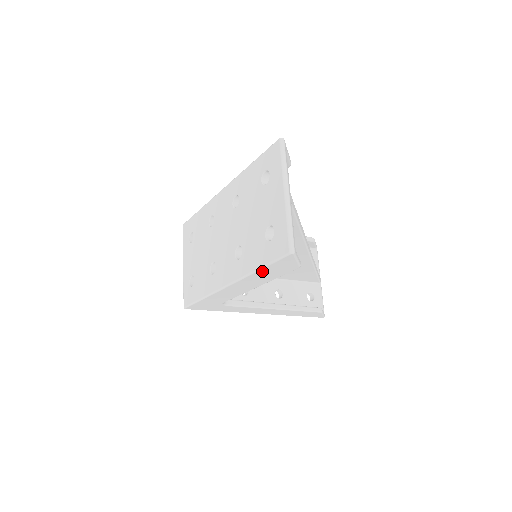
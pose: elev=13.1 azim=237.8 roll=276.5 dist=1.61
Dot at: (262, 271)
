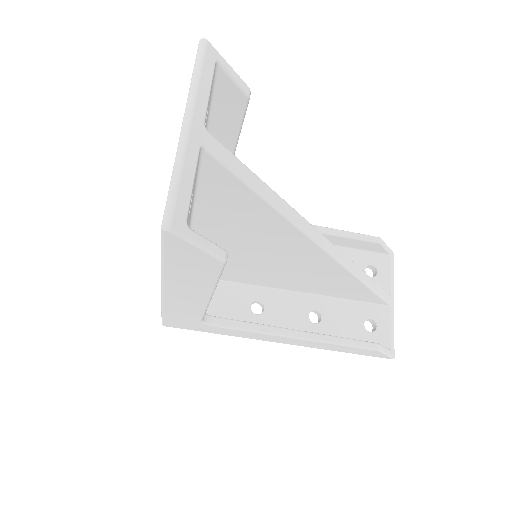
Dot at: (171, 267)
